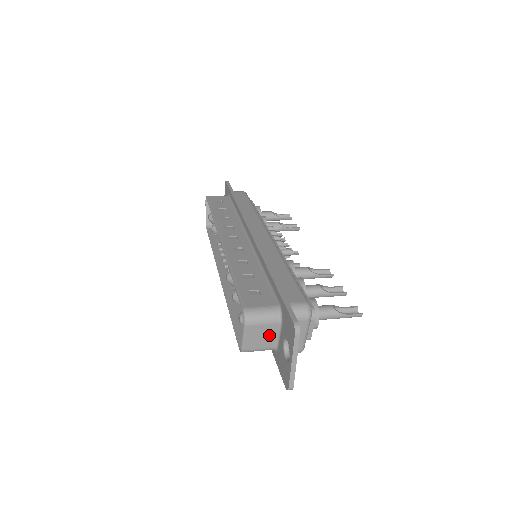
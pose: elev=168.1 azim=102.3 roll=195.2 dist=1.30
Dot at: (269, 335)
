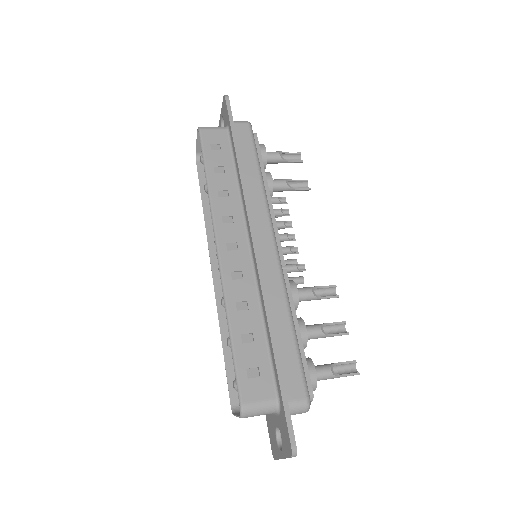
Dot at: occluded
